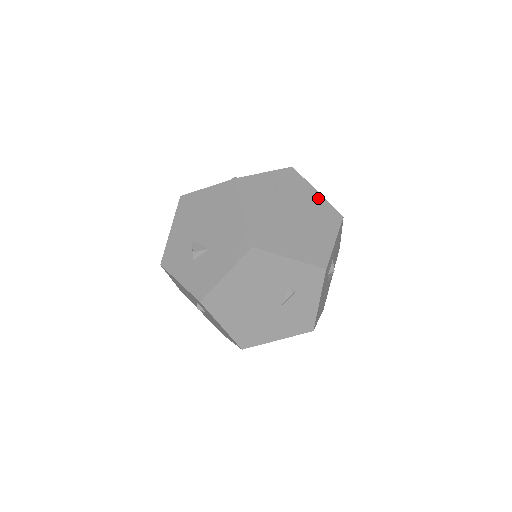
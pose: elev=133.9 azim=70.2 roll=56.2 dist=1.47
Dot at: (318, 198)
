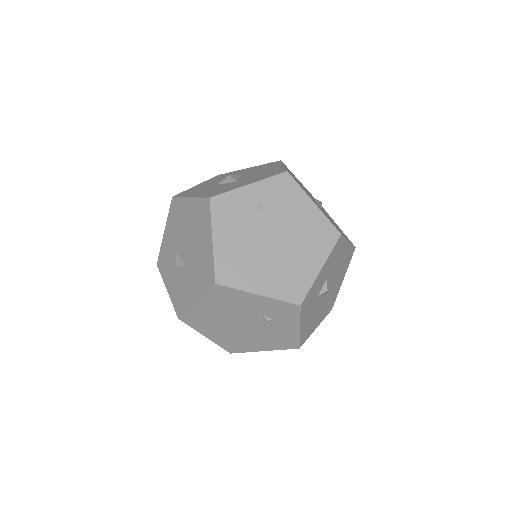
Dot at: (312, 212)
